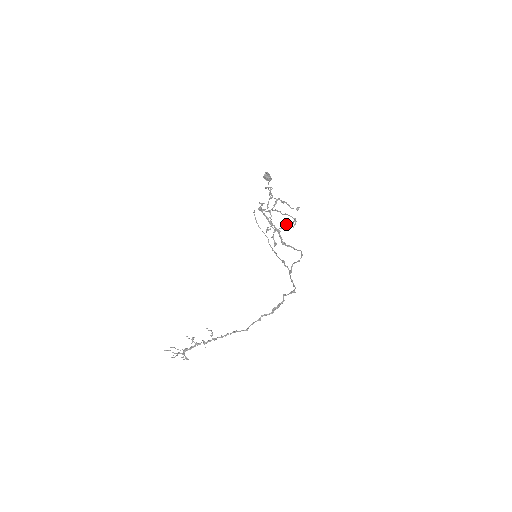
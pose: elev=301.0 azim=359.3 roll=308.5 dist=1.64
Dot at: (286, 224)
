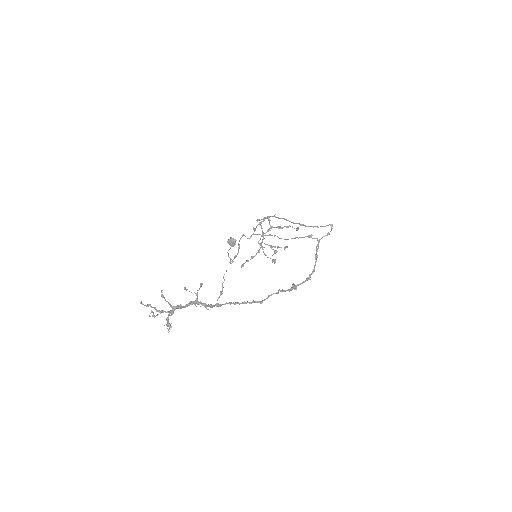
Dot at: occluded
